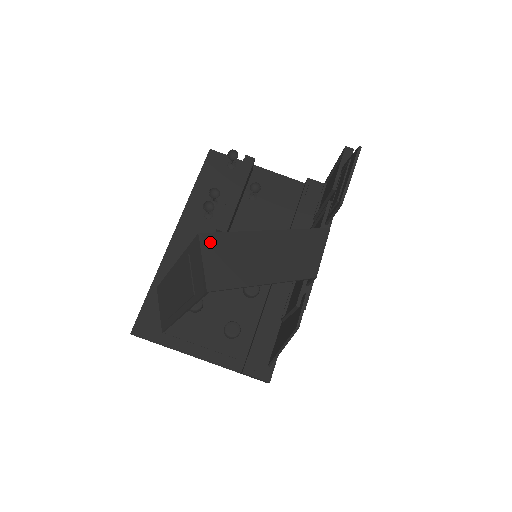
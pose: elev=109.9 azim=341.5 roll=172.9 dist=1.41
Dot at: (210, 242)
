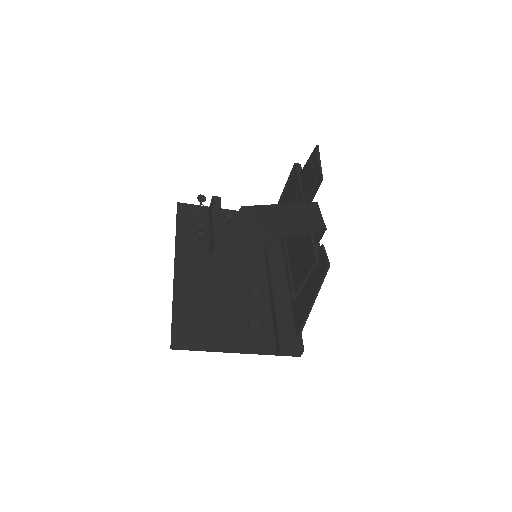
Dot at: (252, 211)
